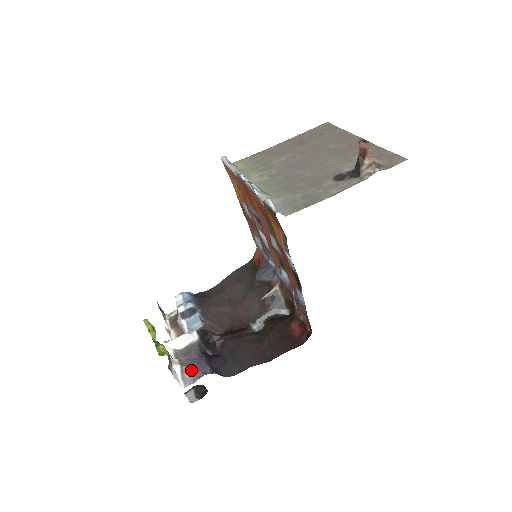
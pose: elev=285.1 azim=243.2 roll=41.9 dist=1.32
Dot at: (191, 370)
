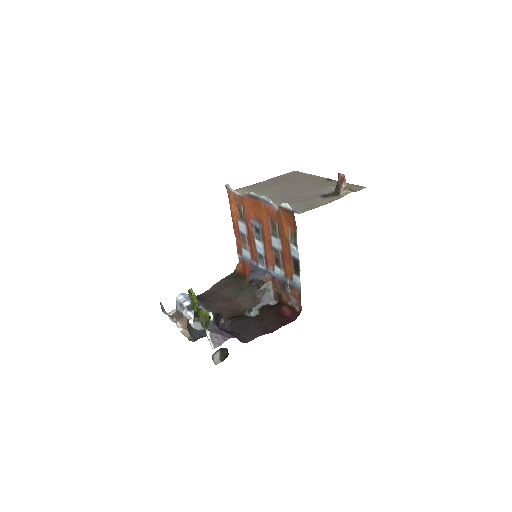
Dot at: (218, 335)
